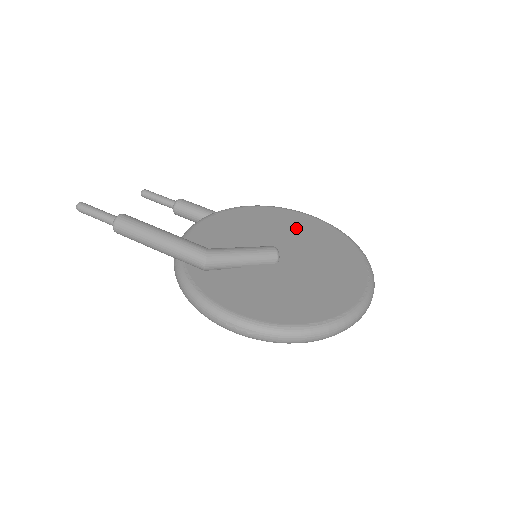
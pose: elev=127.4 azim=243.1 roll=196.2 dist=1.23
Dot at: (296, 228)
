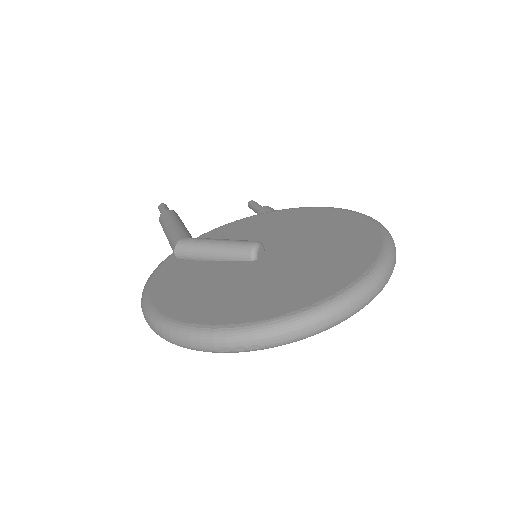
Dot at: (326, 228)
